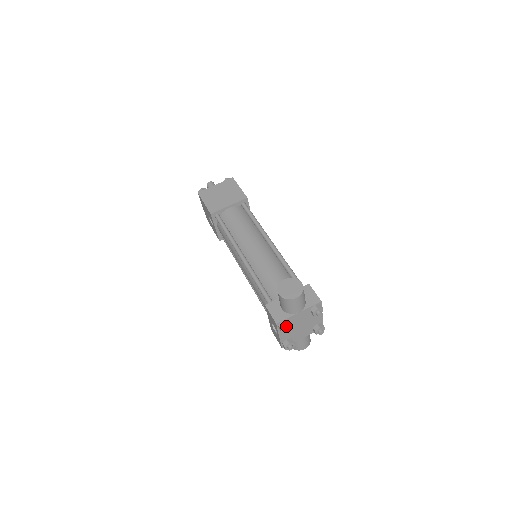
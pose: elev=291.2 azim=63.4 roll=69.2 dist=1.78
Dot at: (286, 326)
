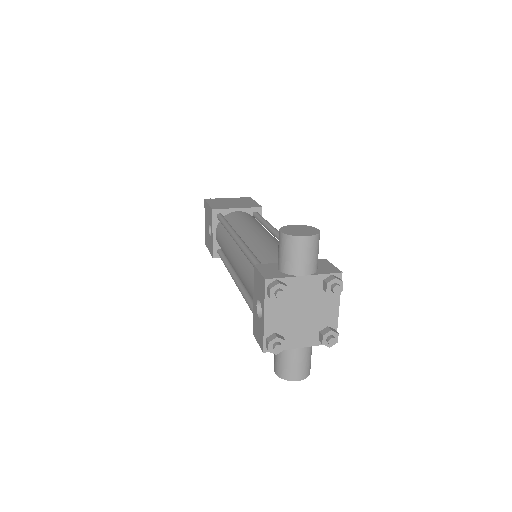
Dot at: (280, 287)
